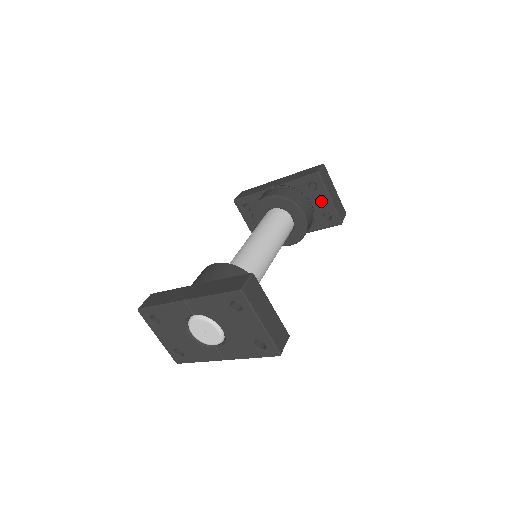
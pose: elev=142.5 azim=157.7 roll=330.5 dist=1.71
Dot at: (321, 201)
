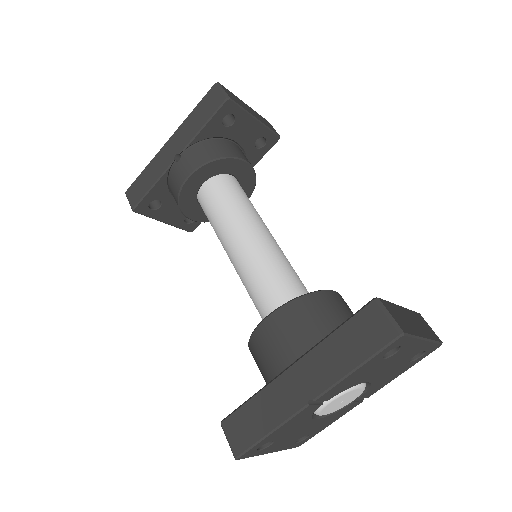
Dot at: (246, 130)
